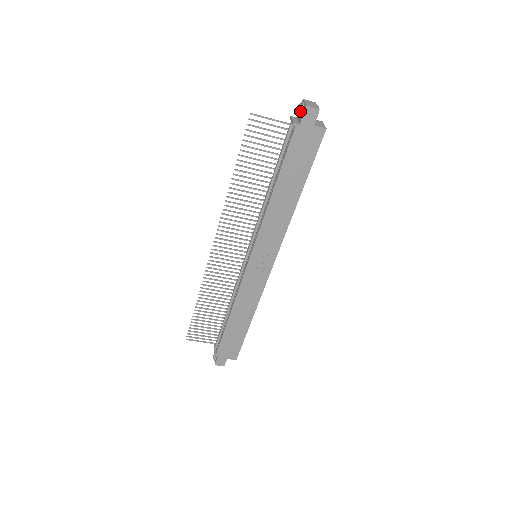
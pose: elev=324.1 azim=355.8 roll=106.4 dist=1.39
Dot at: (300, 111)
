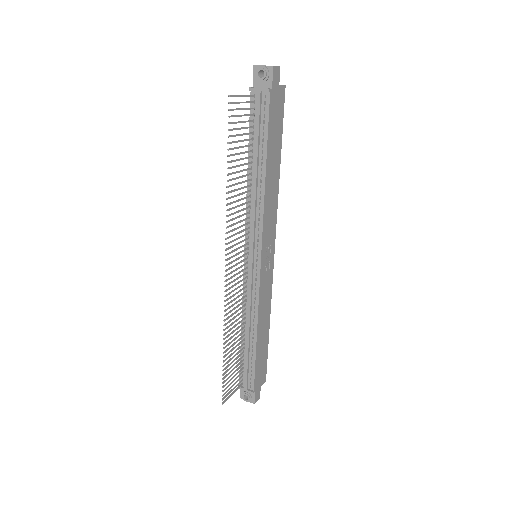
Dot at: (266, 75)
